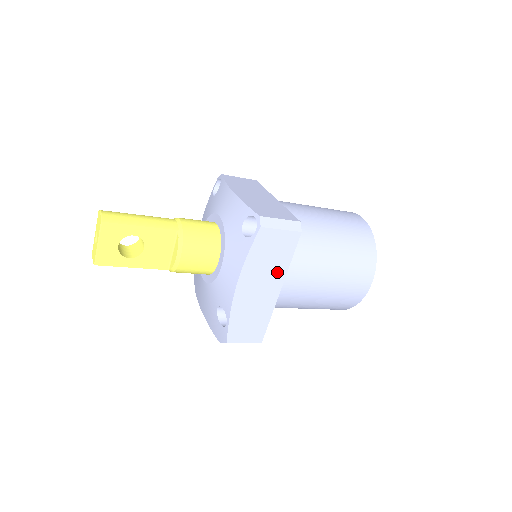
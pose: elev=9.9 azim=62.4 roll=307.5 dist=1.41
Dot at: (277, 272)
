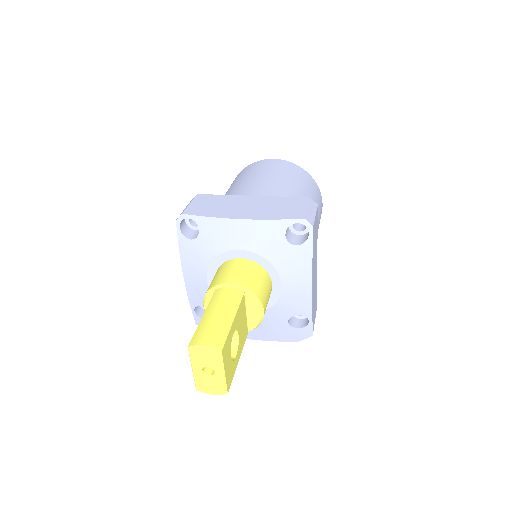
Dot at: (316, 251)
